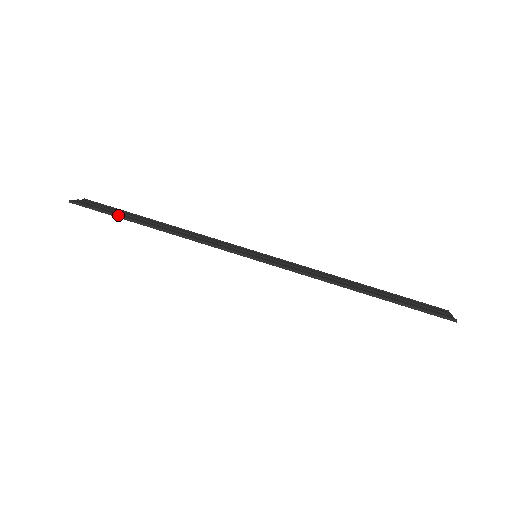
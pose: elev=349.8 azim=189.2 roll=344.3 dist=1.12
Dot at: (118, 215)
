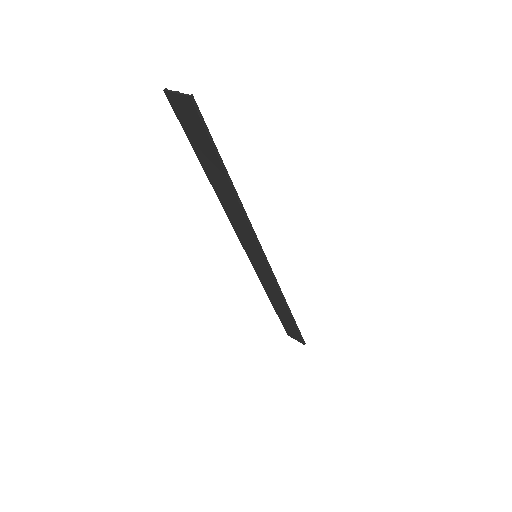
Dot at: occluded
